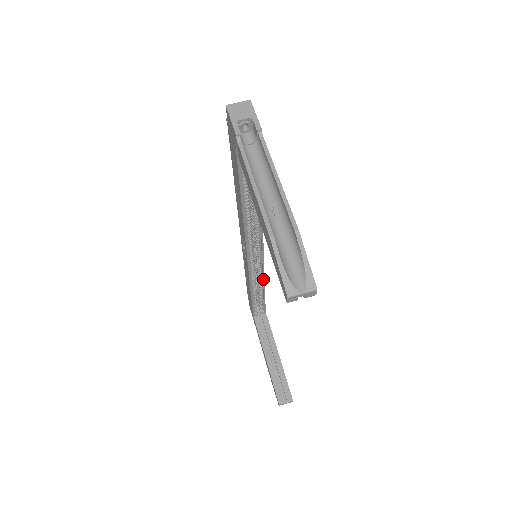
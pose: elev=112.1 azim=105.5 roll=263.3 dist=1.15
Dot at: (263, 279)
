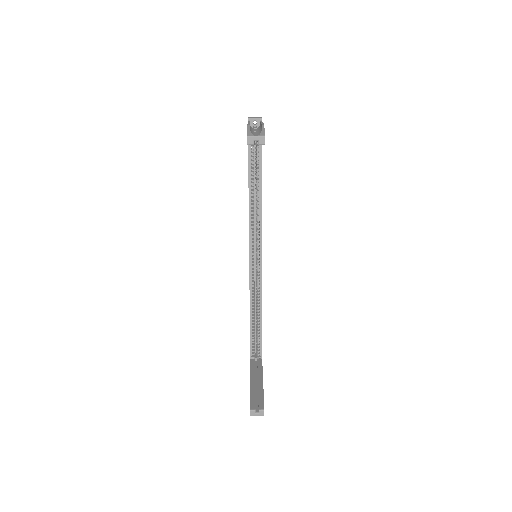
Dot at: (261, 296)
